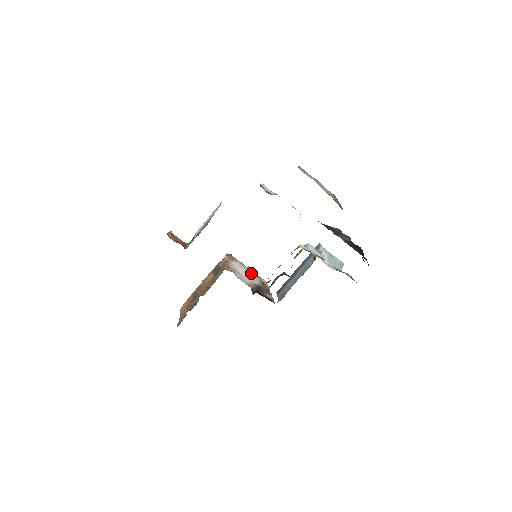
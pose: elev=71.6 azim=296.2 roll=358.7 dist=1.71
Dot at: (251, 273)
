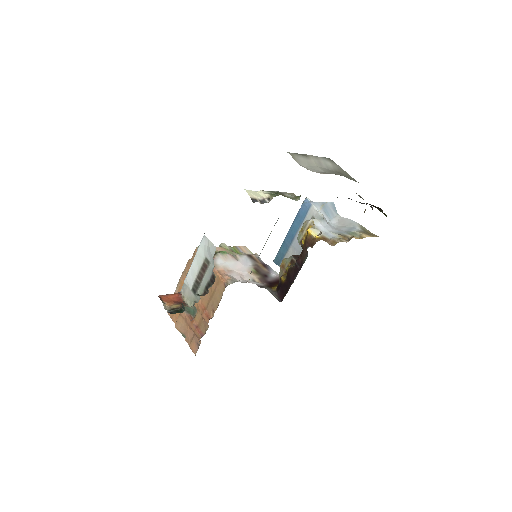
Dot at: (235, 255)
